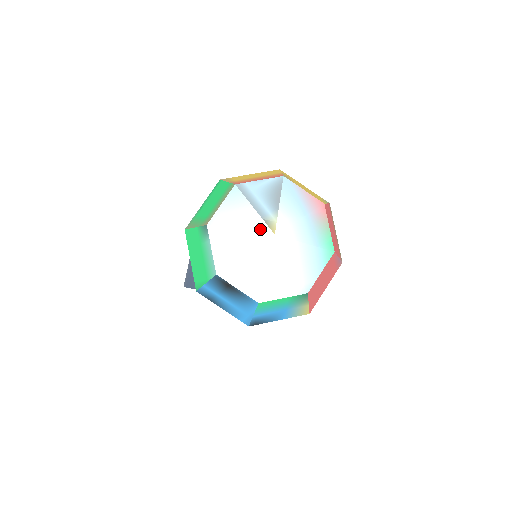
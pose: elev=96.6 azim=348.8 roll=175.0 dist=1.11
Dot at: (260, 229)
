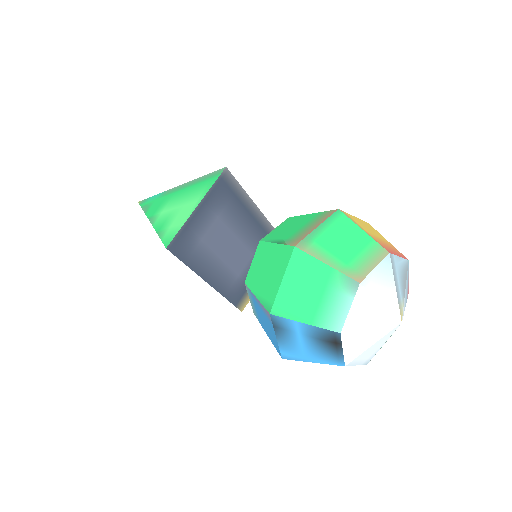
Dot at: (395, 312)
